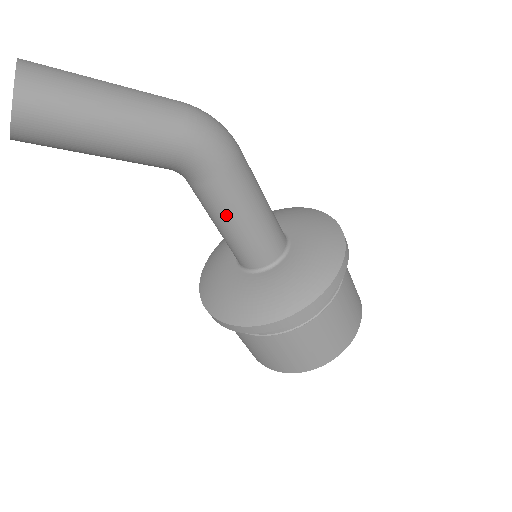
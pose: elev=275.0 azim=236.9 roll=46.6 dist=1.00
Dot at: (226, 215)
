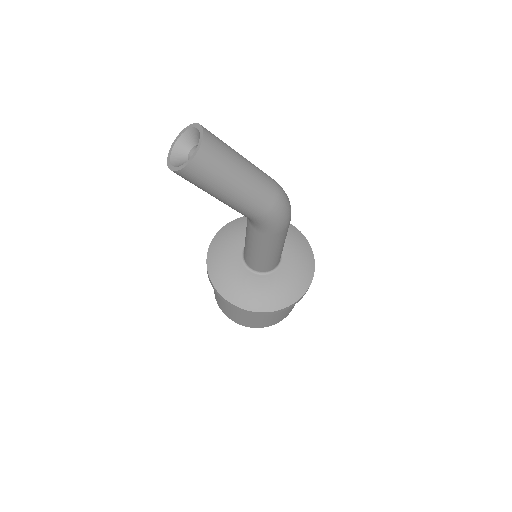
Dot at: (255, 245)
